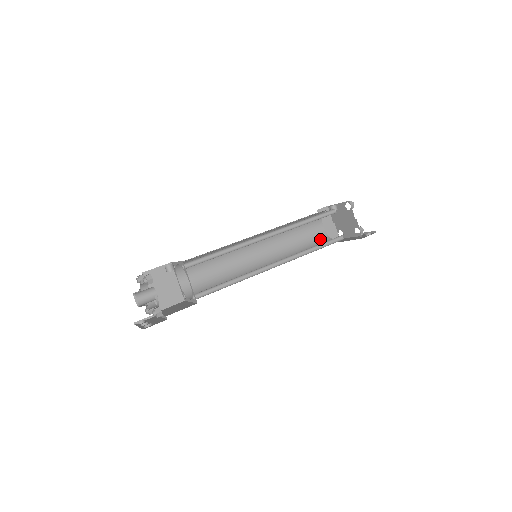
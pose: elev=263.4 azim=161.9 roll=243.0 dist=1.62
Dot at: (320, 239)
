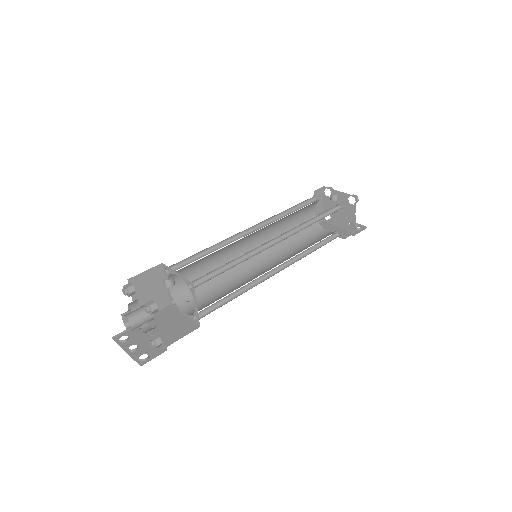
Dot at: (310, 226)
